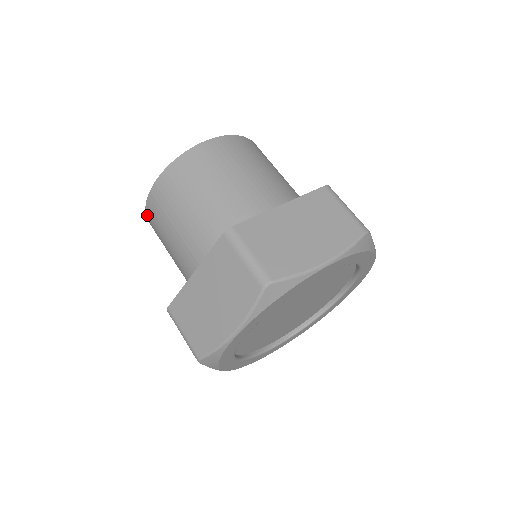
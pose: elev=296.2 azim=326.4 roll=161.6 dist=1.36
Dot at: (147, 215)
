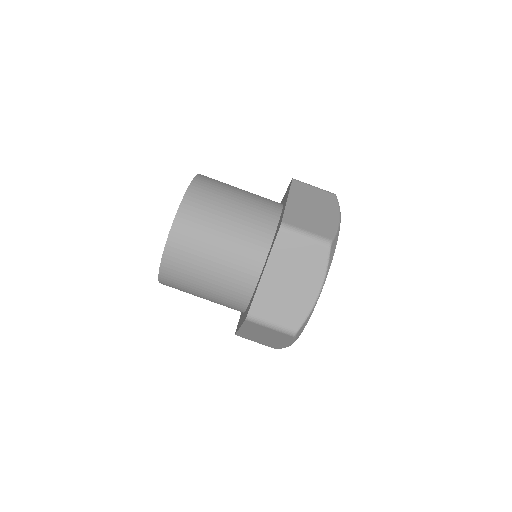
Dot at: occluded
